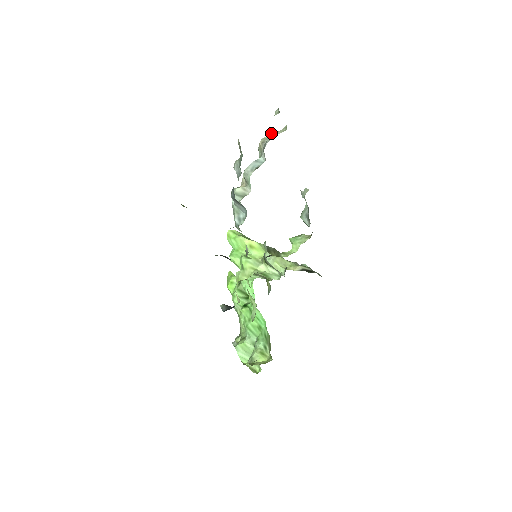
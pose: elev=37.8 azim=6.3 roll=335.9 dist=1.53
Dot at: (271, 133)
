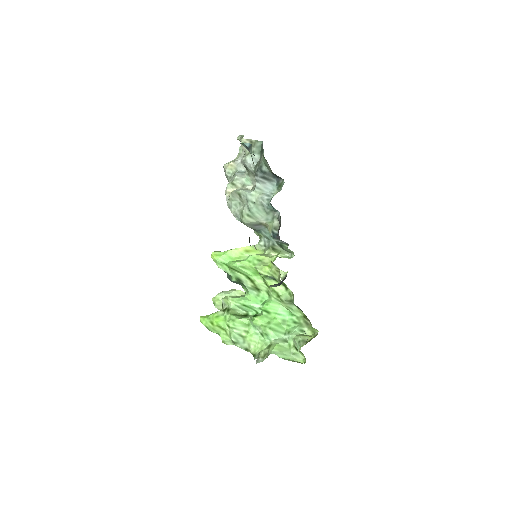
Dot at: occluded
